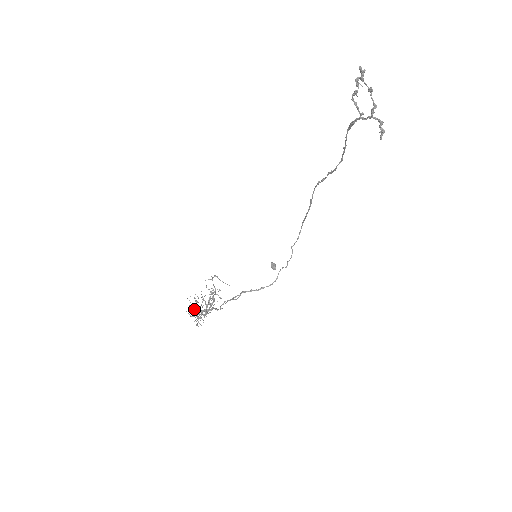
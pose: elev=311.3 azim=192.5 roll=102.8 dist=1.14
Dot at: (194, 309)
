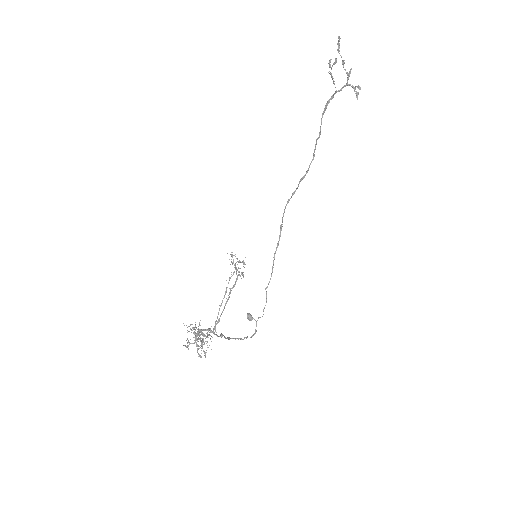
Dot at: occluded
